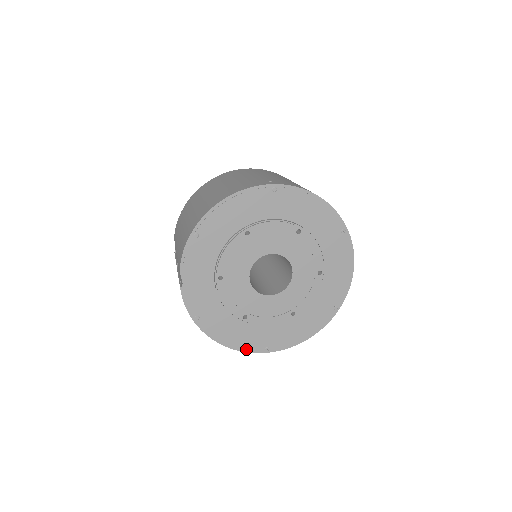
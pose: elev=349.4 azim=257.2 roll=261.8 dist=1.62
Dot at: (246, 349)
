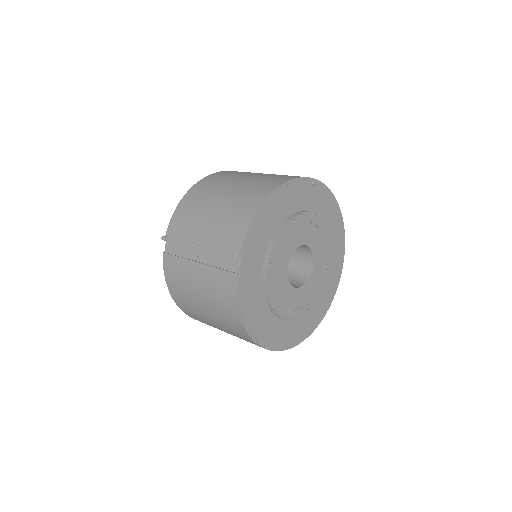
Dot at: (271, 347)
